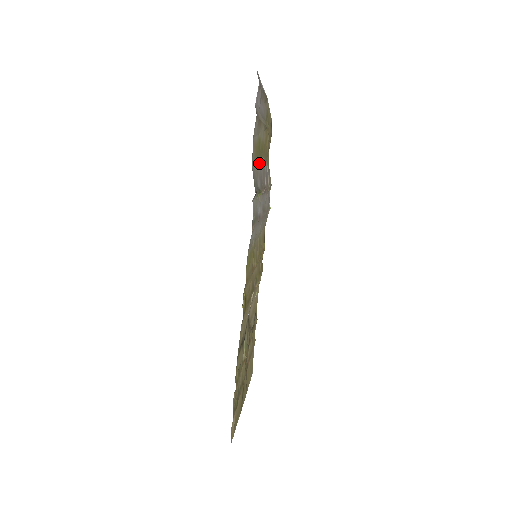
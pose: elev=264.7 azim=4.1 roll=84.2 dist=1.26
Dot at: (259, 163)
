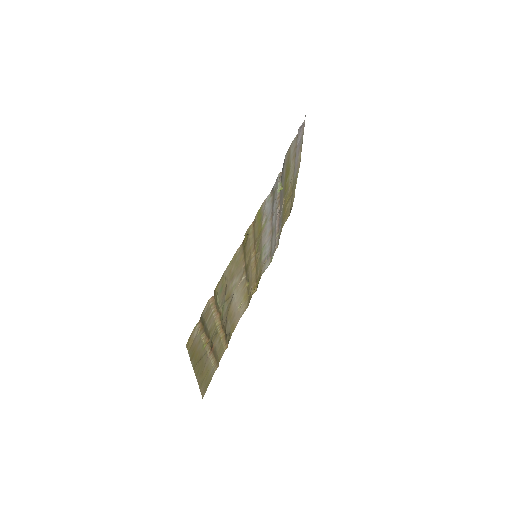
Dot at: (283, 187)
